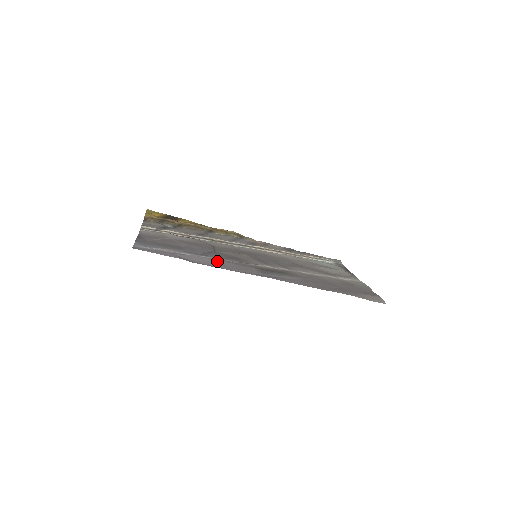
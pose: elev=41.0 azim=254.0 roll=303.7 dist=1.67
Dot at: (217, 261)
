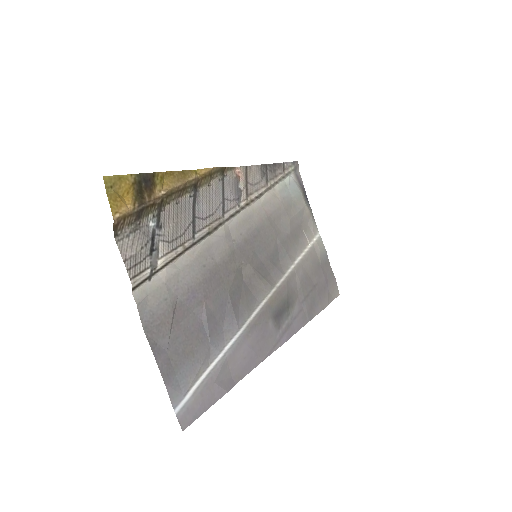
Dot at: (247, 345)
